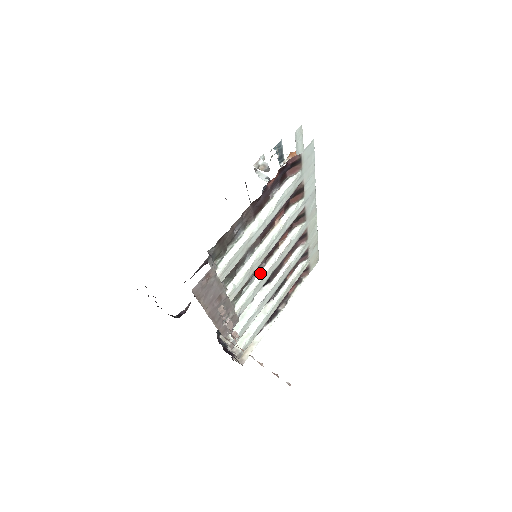
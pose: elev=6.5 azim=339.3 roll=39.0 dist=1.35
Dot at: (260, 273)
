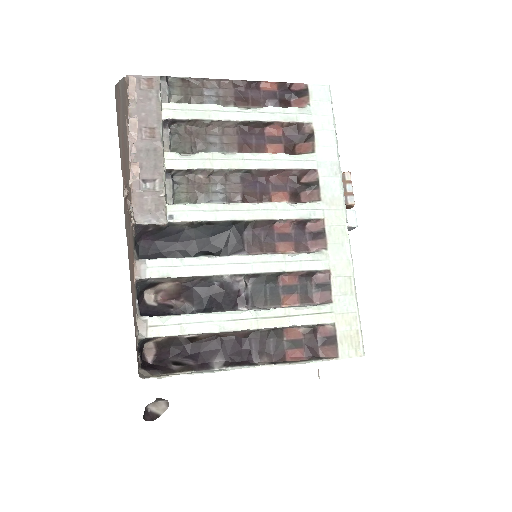
Dot at: (228, 204)
